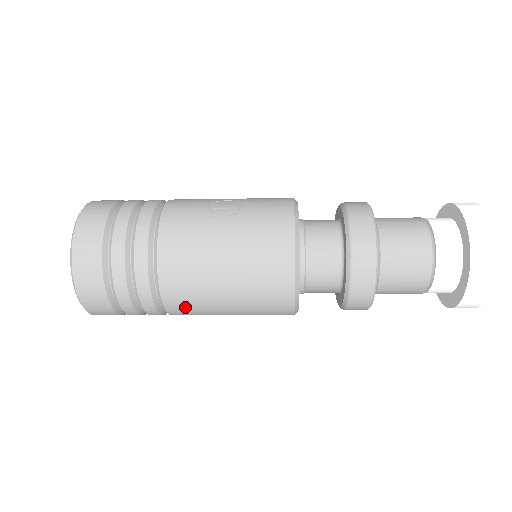
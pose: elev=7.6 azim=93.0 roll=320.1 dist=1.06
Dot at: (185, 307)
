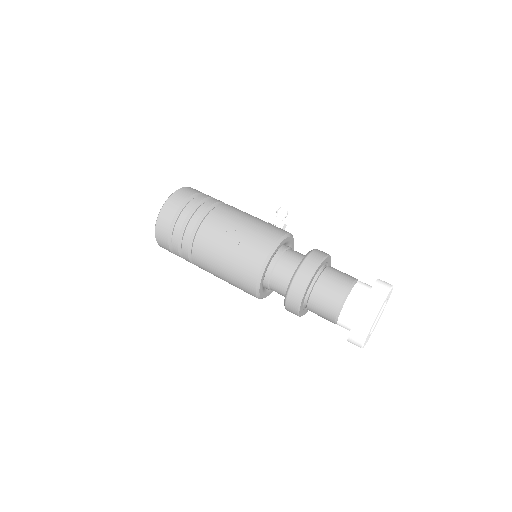
Dot at: occluded
